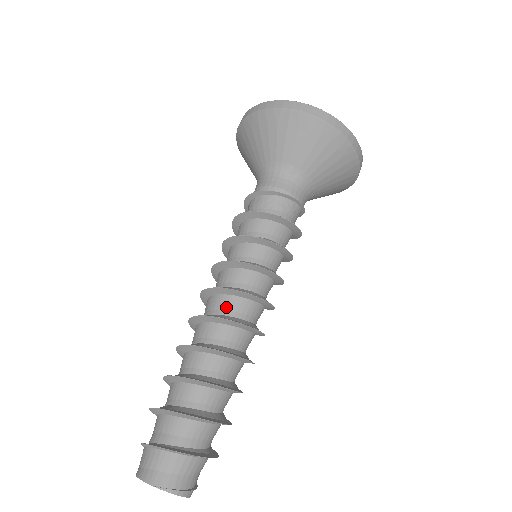
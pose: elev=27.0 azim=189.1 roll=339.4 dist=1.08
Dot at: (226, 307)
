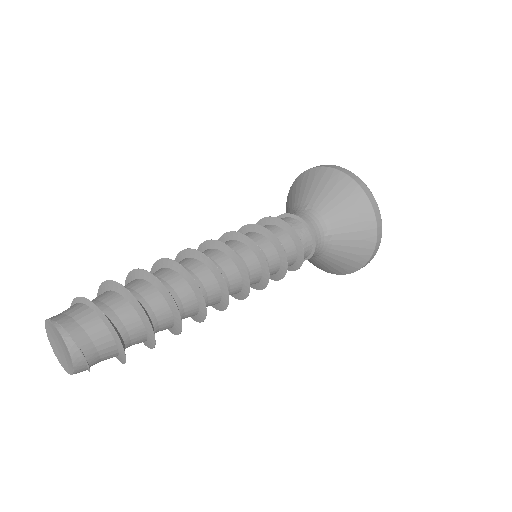
Dot at: occluded
